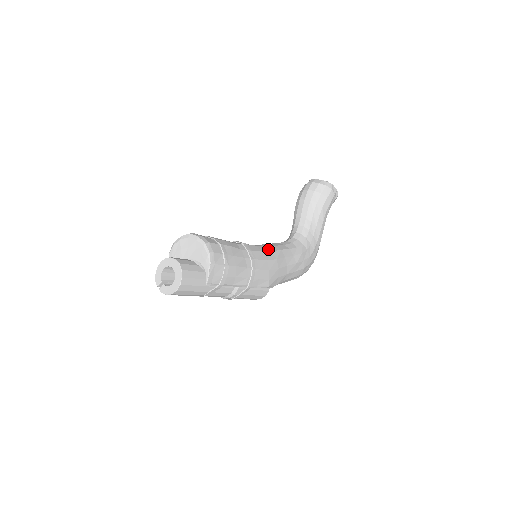
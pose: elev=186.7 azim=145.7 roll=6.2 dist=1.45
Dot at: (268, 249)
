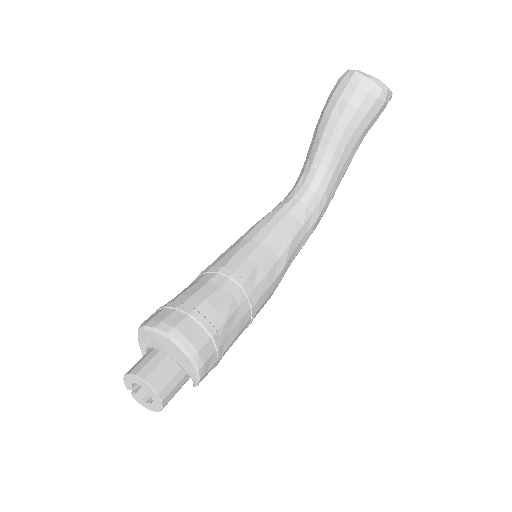
Dot at: (274, 255)
